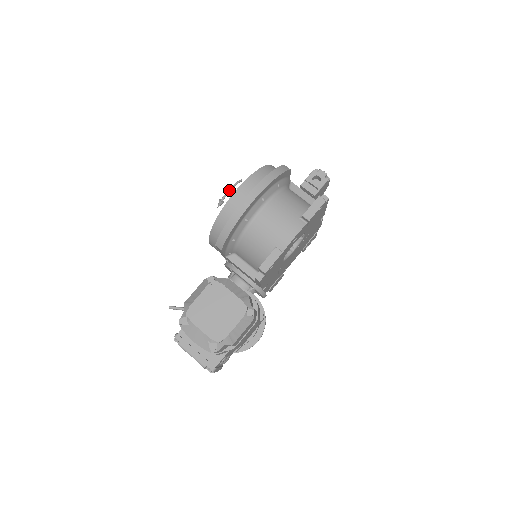
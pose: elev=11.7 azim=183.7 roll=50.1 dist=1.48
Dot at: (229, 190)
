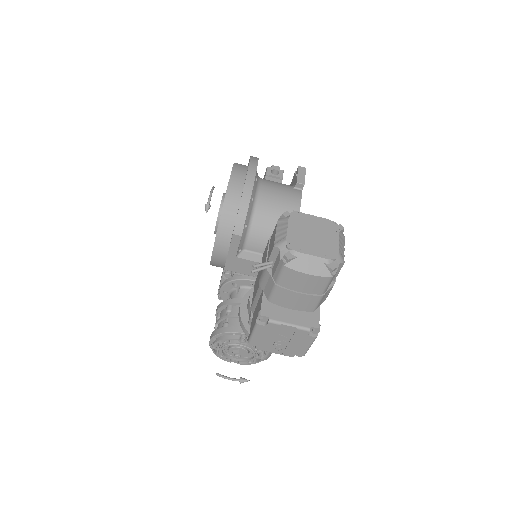
Dot at: (211, 193)
